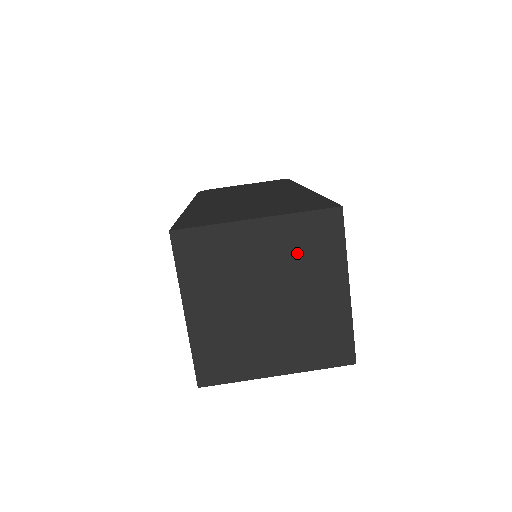
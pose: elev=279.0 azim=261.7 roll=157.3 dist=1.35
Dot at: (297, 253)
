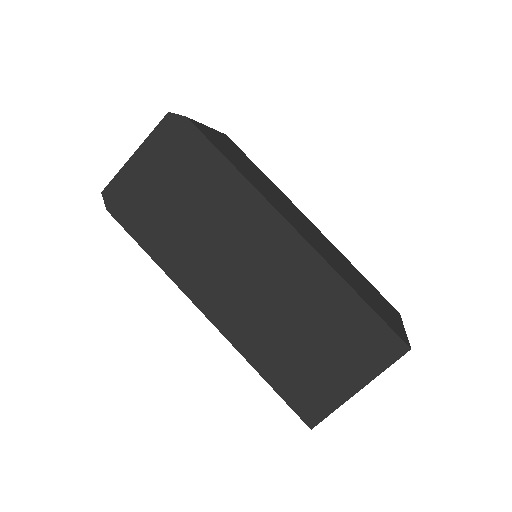
Dot at: occluded
